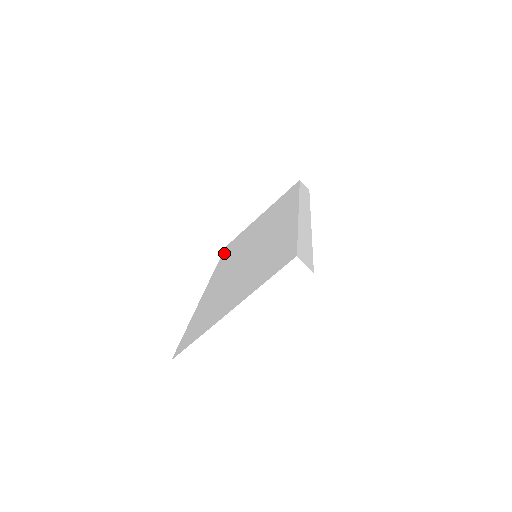
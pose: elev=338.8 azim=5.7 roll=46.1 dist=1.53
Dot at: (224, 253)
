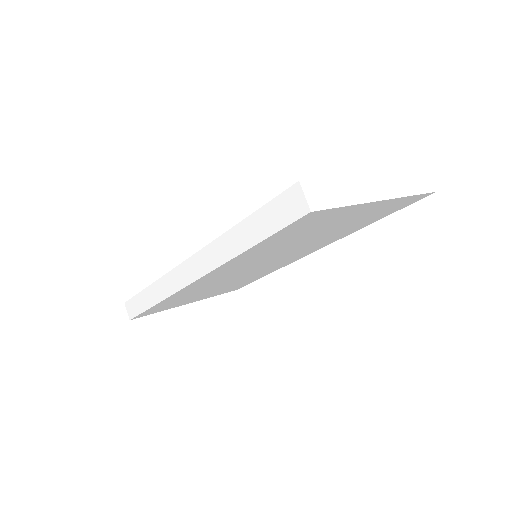
Dot at: occluded
